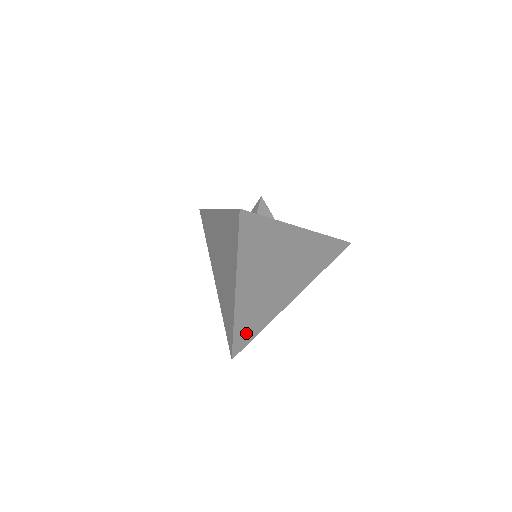
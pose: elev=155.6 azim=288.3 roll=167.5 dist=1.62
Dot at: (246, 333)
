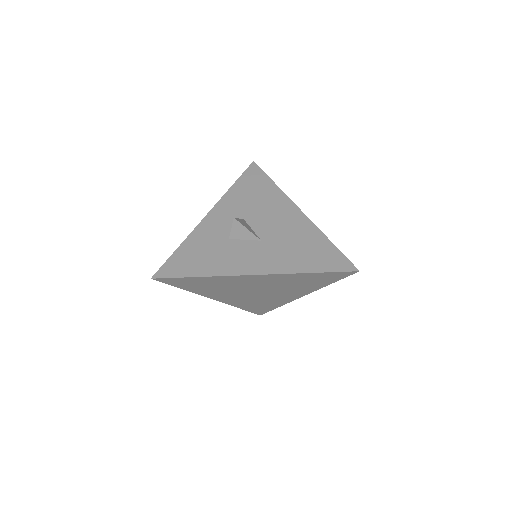
Dot at: (259, 308)
